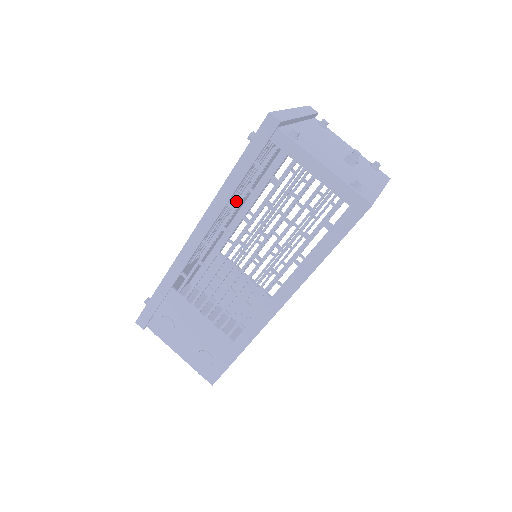
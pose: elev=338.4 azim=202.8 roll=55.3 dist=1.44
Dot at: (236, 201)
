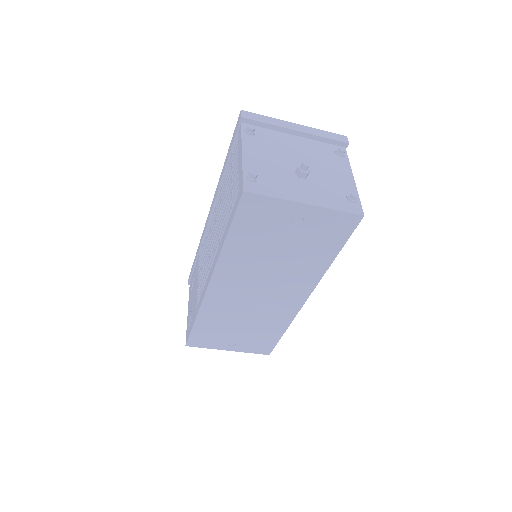
Dot at: occluded
